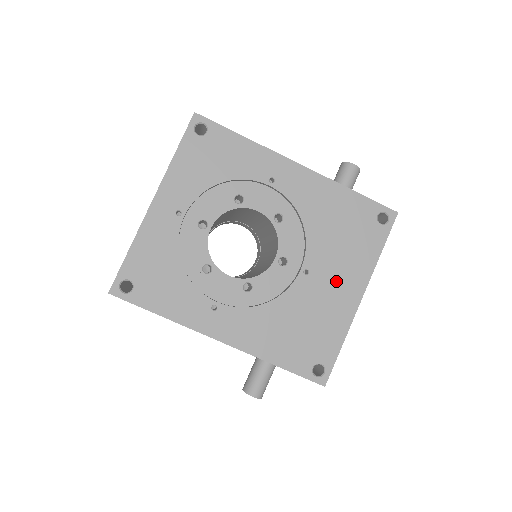
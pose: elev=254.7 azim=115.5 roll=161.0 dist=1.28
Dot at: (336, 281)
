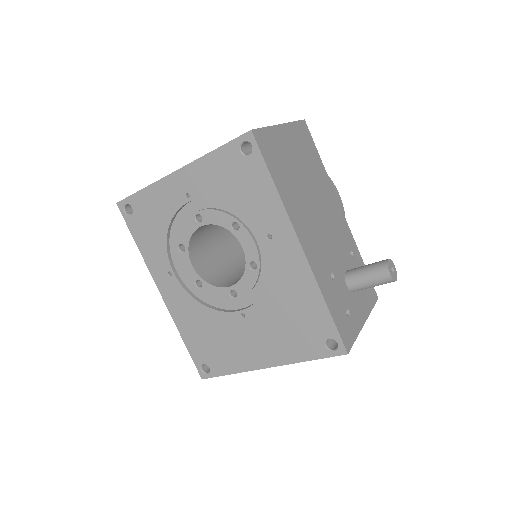
Dot at: (258, 341)
